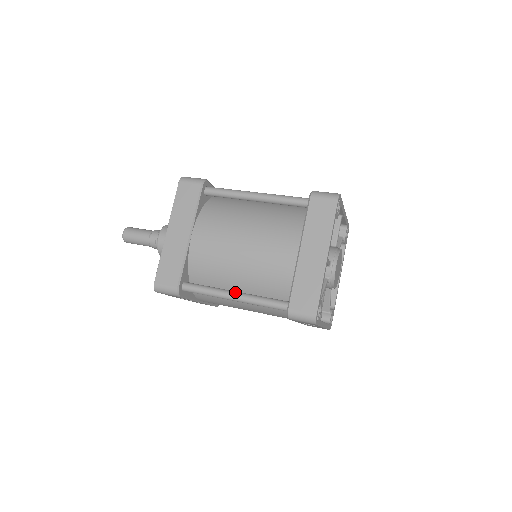
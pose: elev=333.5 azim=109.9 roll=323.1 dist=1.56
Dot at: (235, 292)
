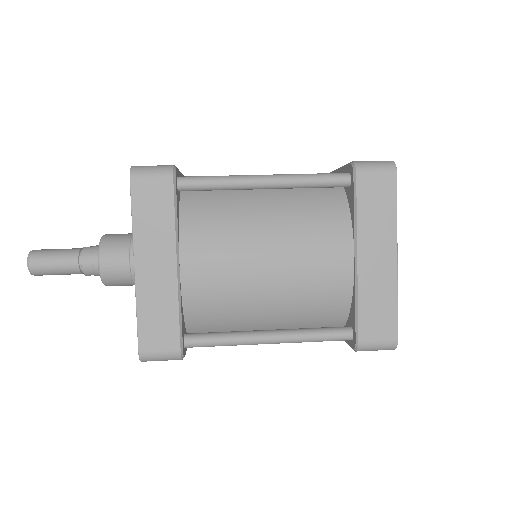
Dot at: (270, 332)
